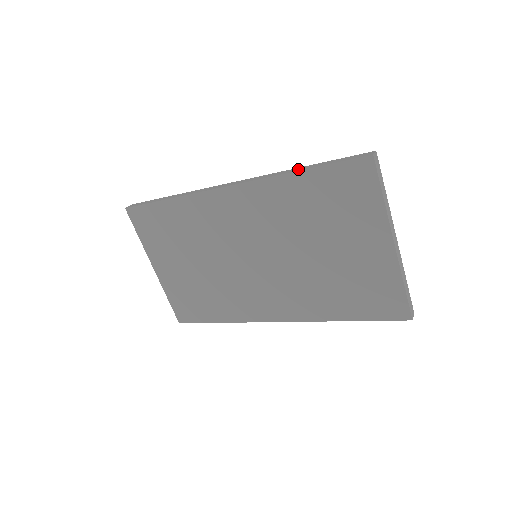
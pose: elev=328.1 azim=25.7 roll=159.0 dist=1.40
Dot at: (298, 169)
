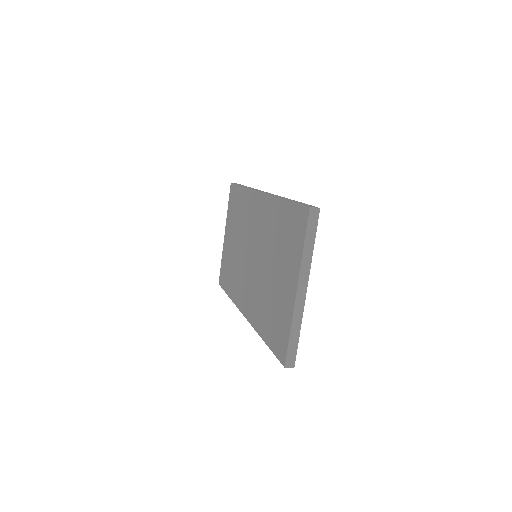
Dot at: (287, 199)
